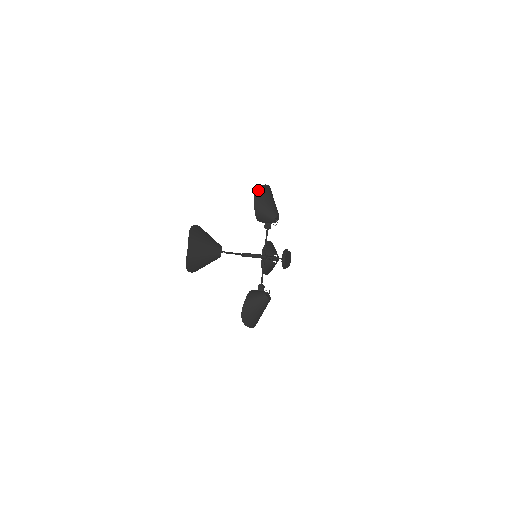
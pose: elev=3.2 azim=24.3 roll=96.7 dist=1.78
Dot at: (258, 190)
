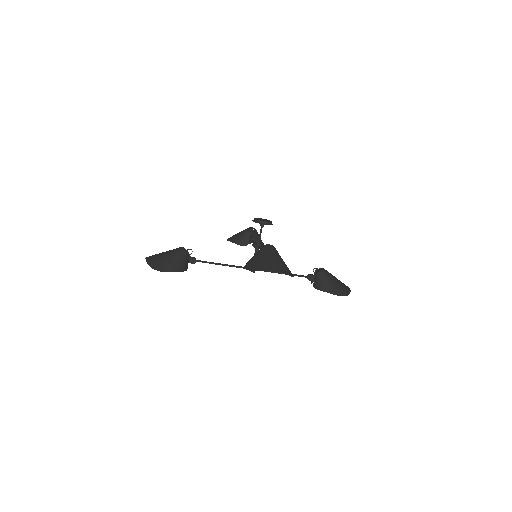
Dot at: occluded
